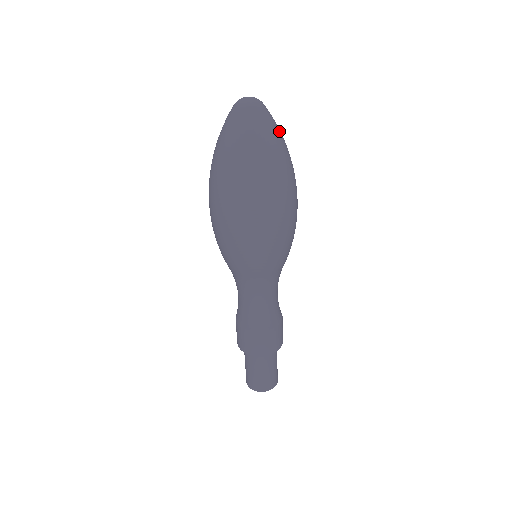
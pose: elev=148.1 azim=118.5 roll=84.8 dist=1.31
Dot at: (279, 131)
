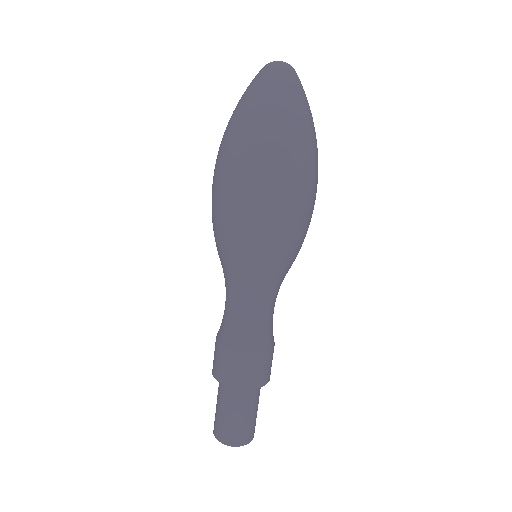
Dot at: (308, 103)
